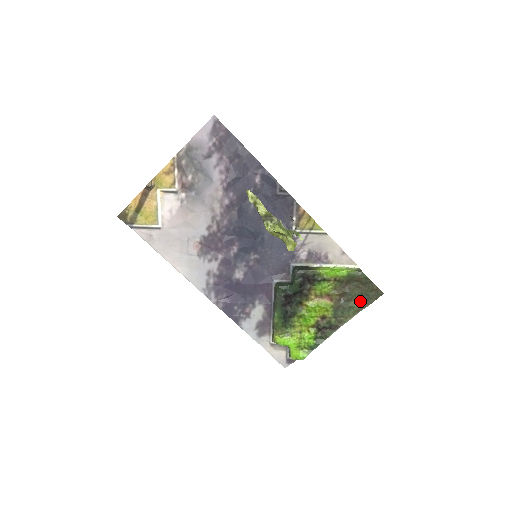
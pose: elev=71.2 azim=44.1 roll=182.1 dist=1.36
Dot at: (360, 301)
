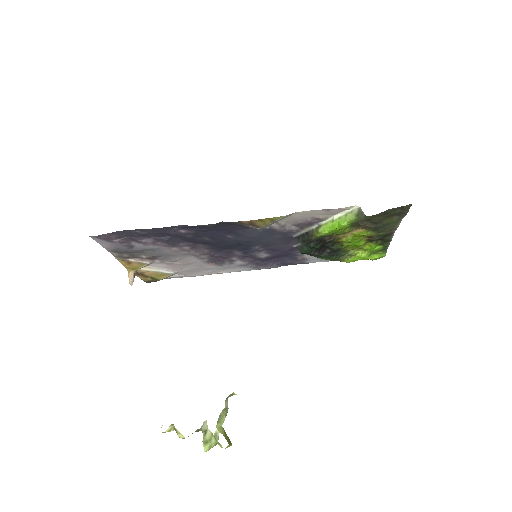
Dot at: (392, 217)
